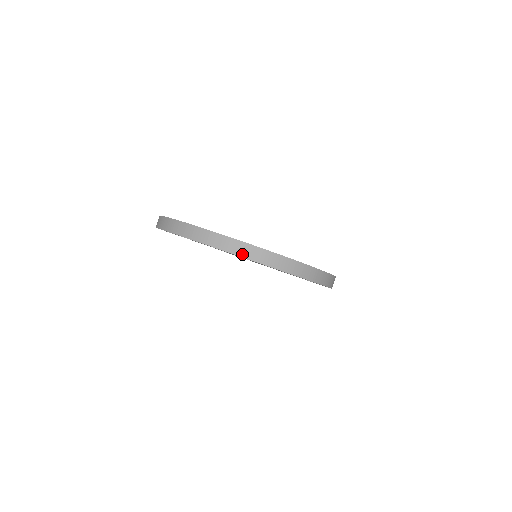
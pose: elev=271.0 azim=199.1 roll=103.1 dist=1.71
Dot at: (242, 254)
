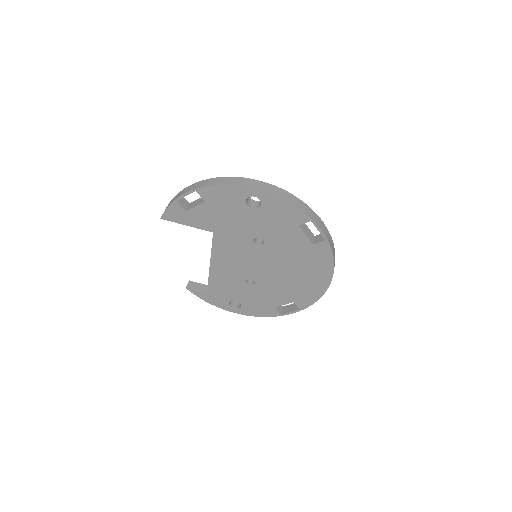
Dot at: (279, 195)
